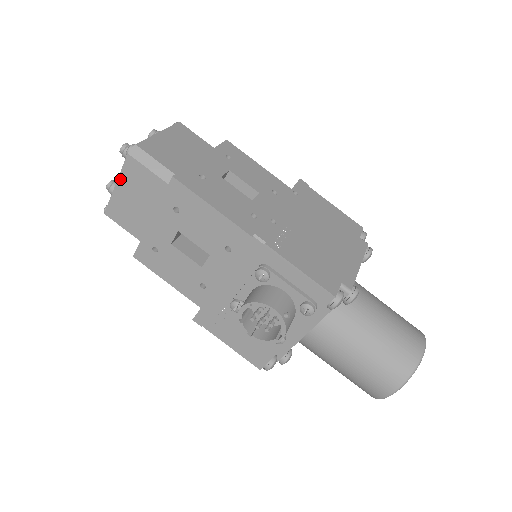
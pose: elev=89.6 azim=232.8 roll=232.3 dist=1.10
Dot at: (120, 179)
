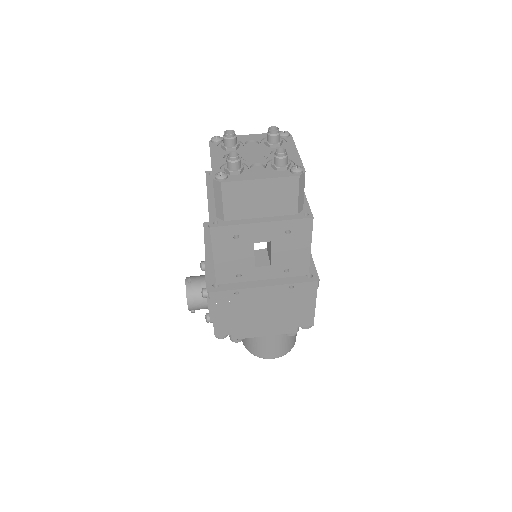
Dot at: (211, 165)
